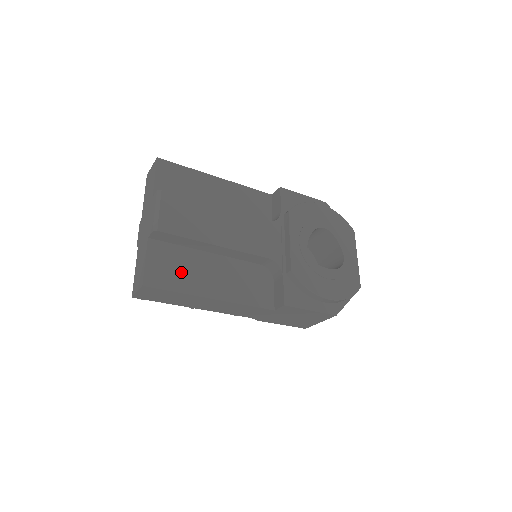
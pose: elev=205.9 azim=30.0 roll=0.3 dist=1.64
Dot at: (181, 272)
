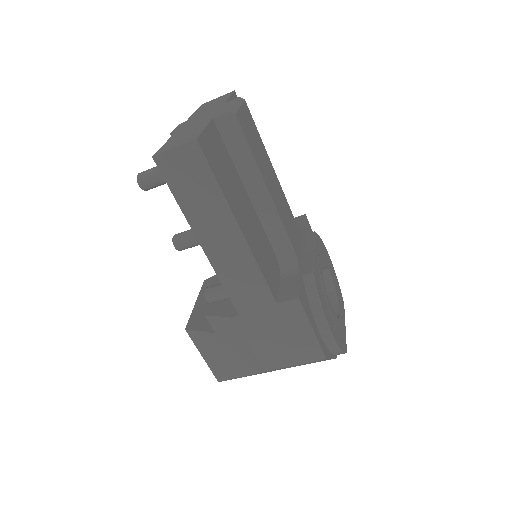
Dot at: (226, 175)
